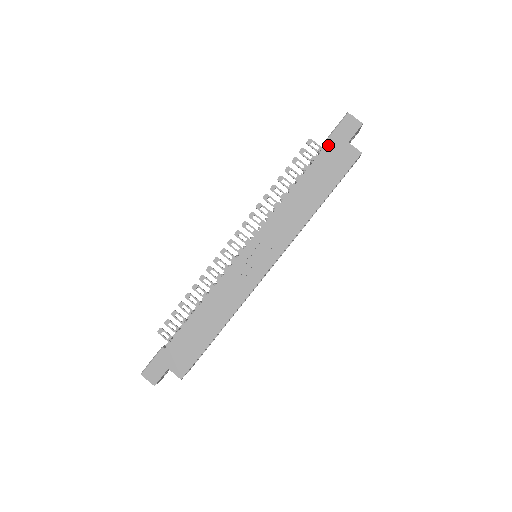
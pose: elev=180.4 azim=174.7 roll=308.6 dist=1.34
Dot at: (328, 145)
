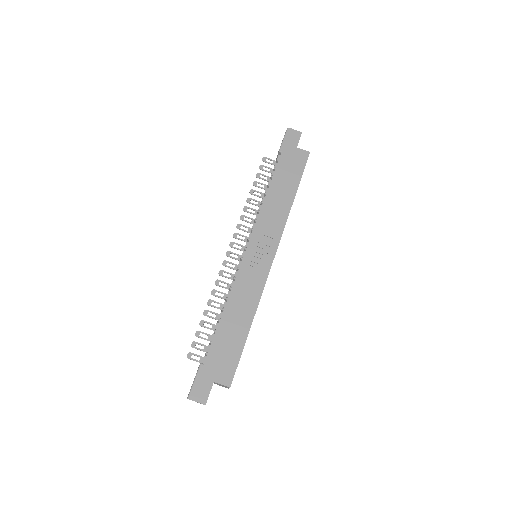
Dot at: (283, 153)
